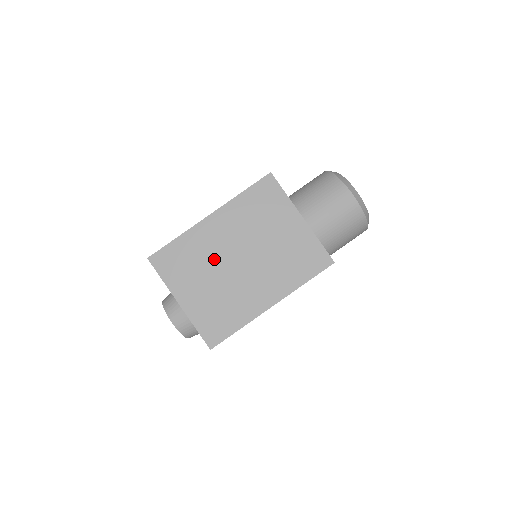
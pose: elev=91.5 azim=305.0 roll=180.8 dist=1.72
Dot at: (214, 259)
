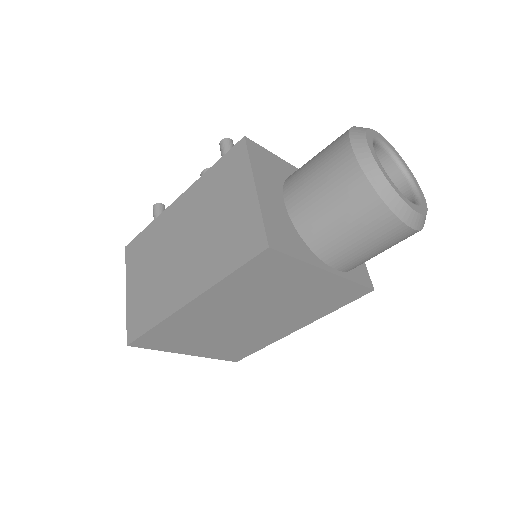
Dot at: (213, 326)
